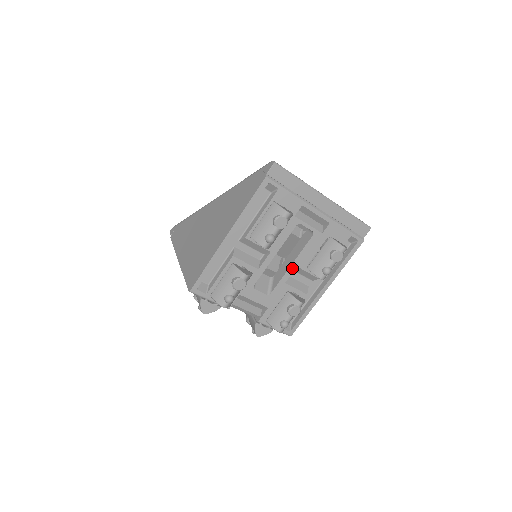
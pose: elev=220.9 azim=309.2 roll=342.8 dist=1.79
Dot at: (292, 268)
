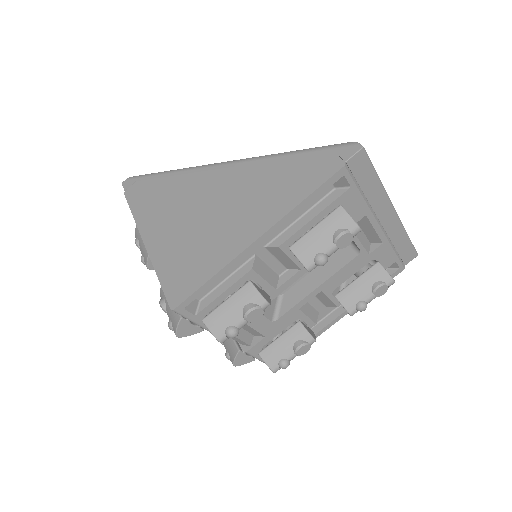
Dot at: (315, 292)
